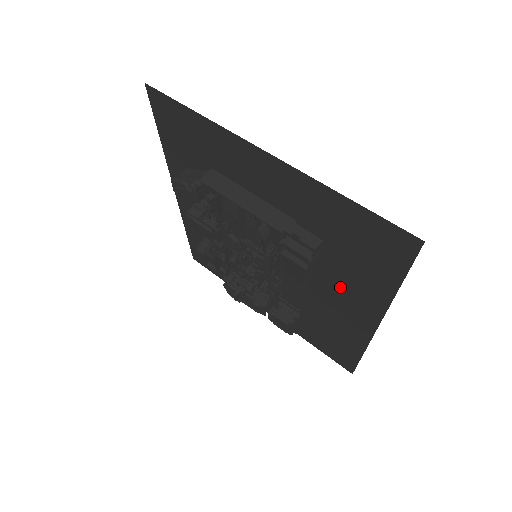
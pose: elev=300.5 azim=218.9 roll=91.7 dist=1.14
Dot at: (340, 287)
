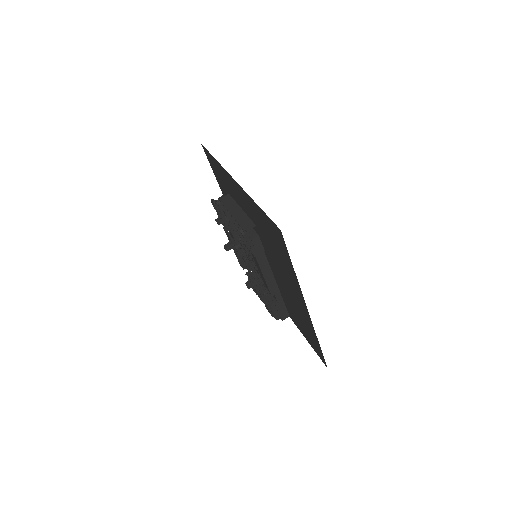
Dot at: (287, 277)
